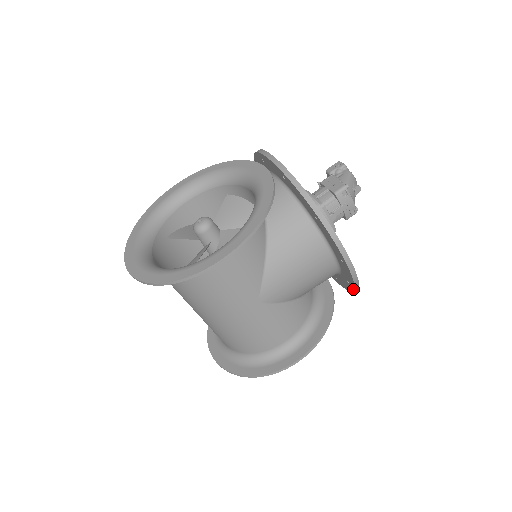
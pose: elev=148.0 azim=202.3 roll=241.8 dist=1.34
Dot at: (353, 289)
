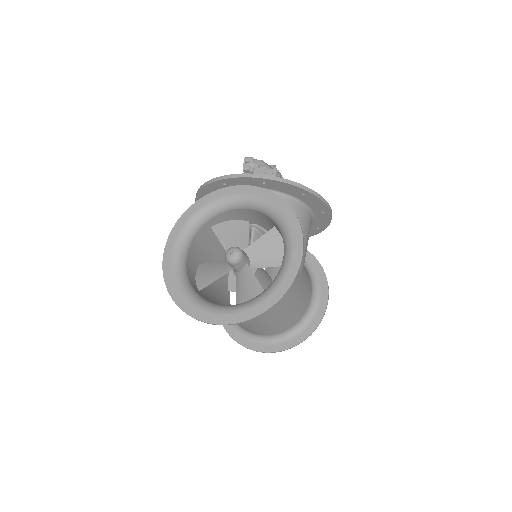
Dot at: (323, 230)
